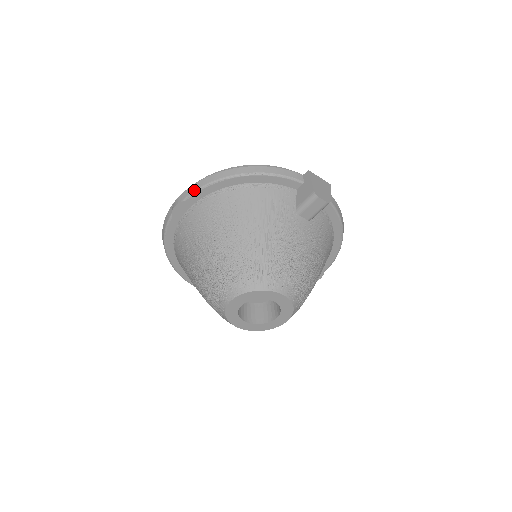
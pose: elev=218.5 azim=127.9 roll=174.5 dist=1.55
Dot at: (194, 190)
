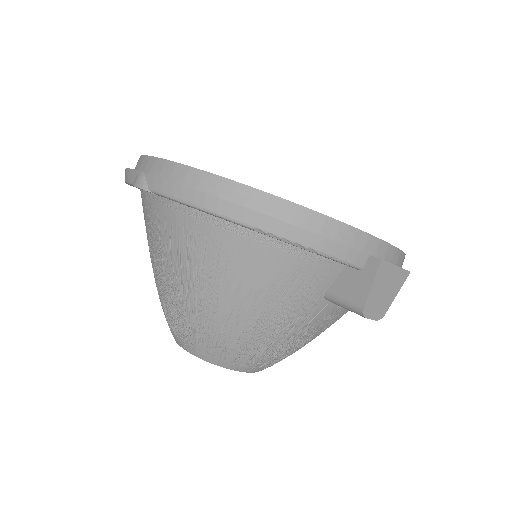
Dot at: (170, 195)
